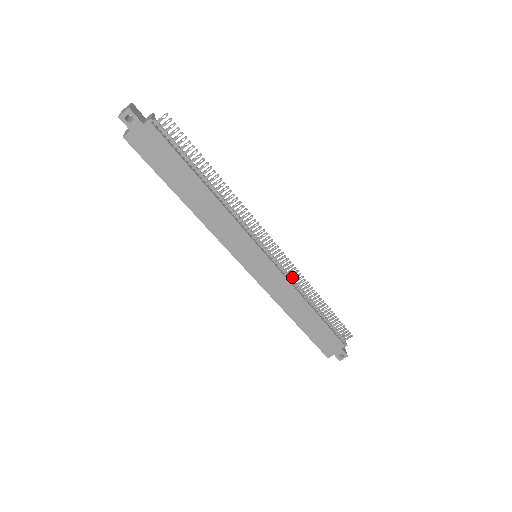
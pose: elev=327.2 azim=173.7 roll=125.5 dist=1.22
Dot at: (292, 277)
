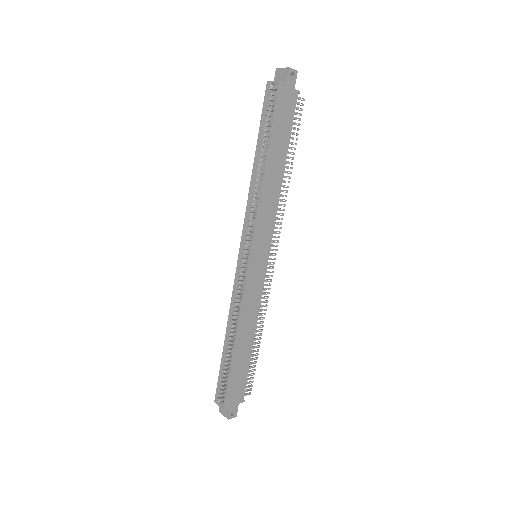
Dot at: occluded
